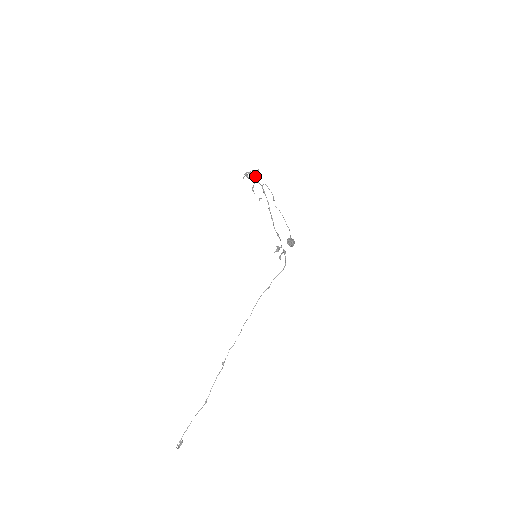
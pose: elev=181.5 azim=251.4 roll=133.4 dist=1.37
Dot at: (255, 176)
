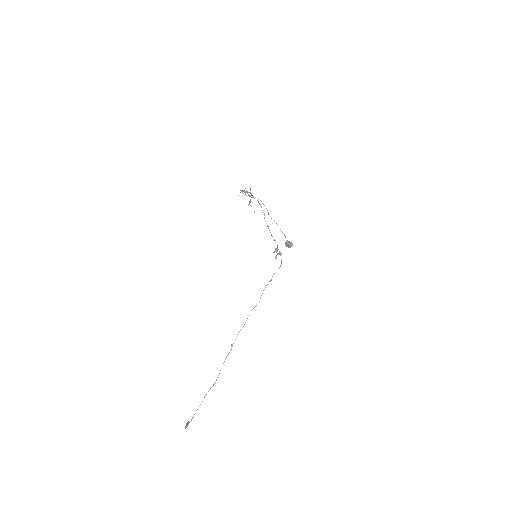
Dot at: (247, 193)
